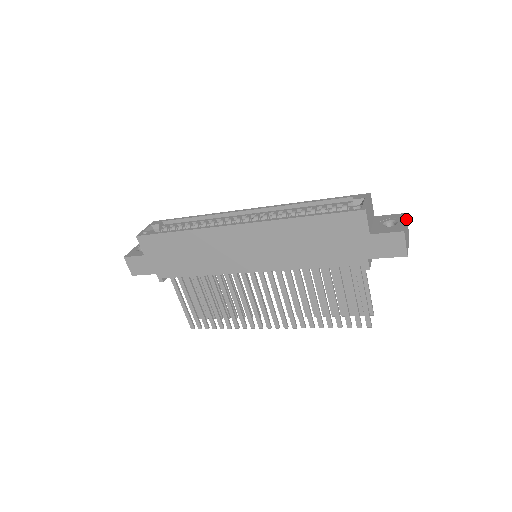
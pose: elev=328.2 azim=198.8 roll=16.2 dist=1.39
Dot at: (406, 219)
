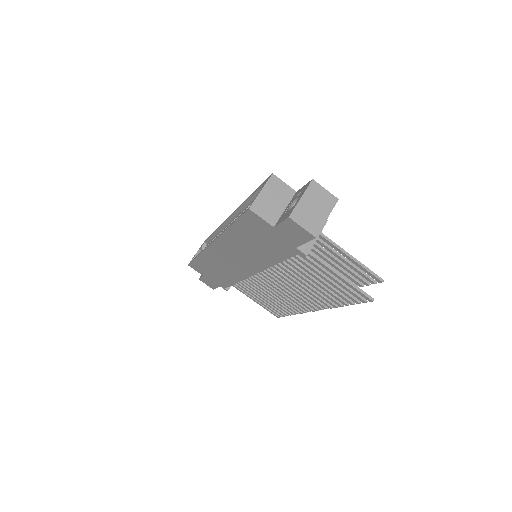
Dot at: (312, 188)
